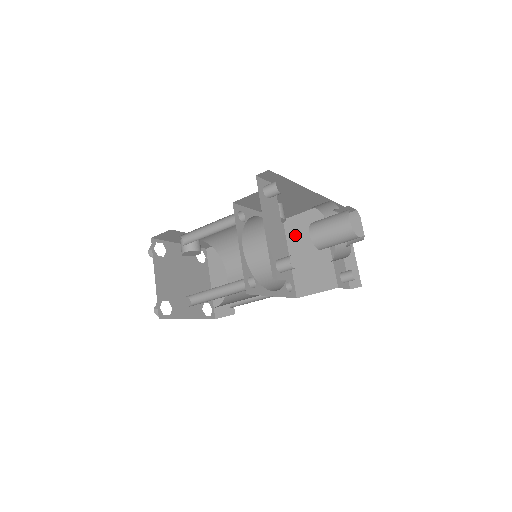
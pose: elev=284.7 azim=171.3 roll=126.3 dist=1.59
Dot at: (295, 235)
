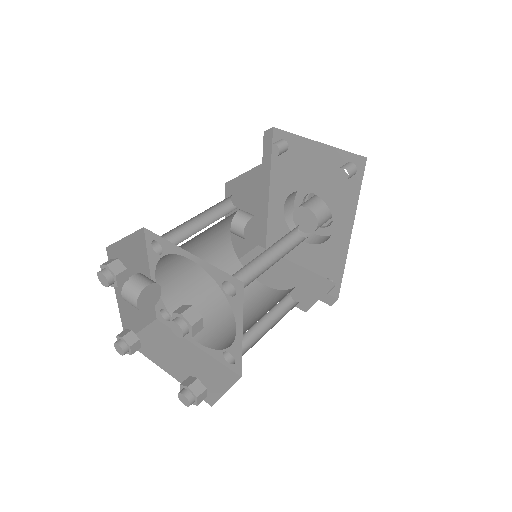
Dot at: occluded
